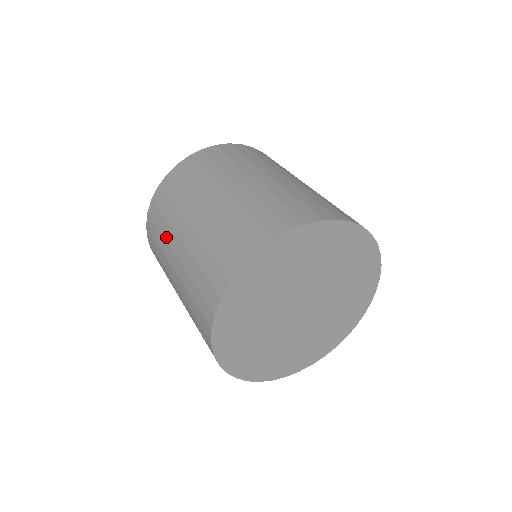
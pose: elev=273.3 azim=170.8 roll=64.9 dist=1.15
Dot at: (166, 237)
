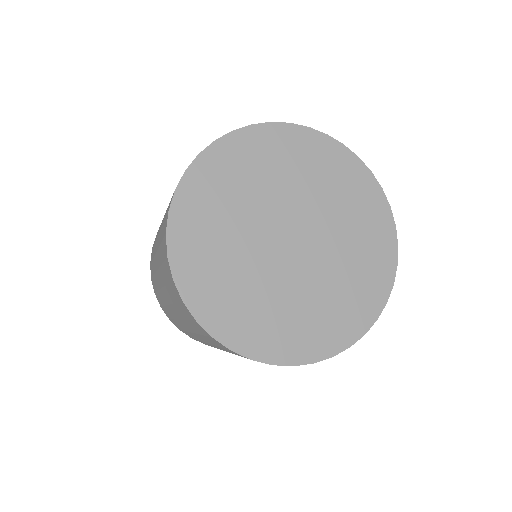
Dot at: (154, 253)
